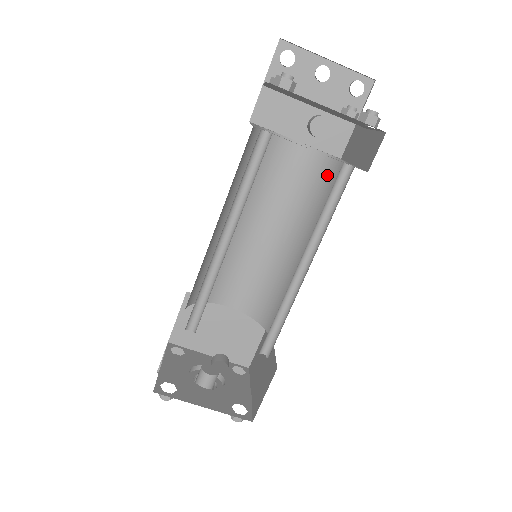
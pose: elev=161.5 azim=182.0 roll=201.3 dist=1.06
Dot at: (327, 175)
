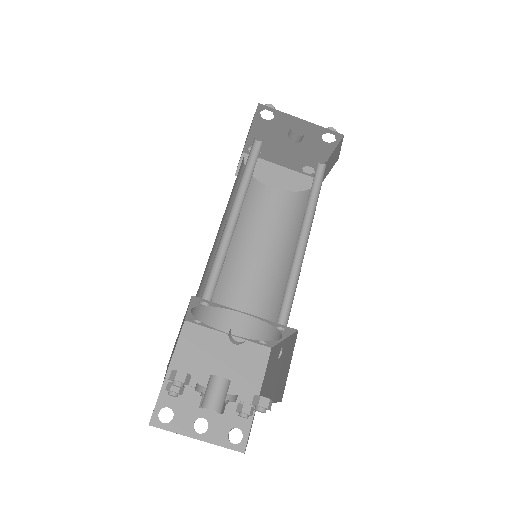
Dot at: (302, 203)
